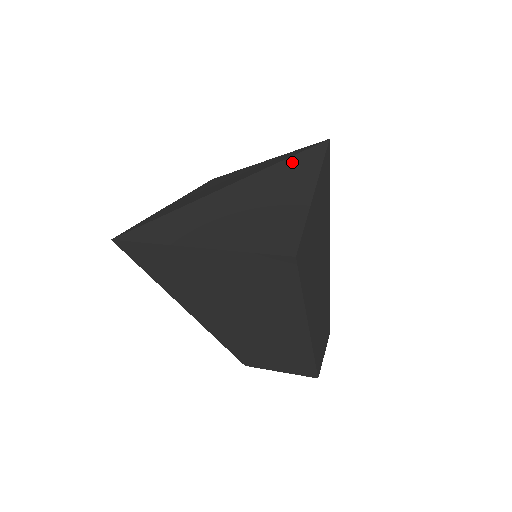
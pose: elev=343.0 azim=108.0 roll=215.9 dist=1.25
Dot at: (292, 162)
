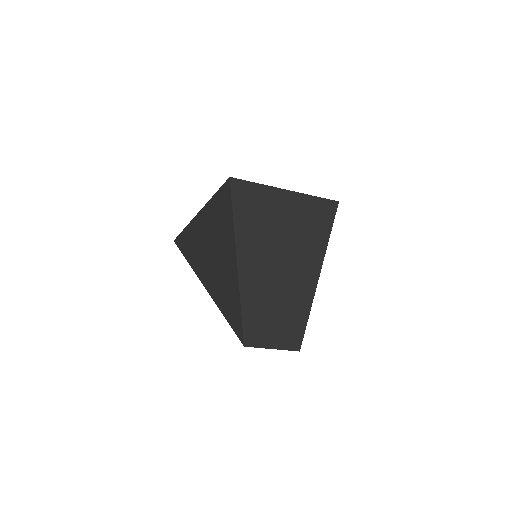
Dot at: occluded
